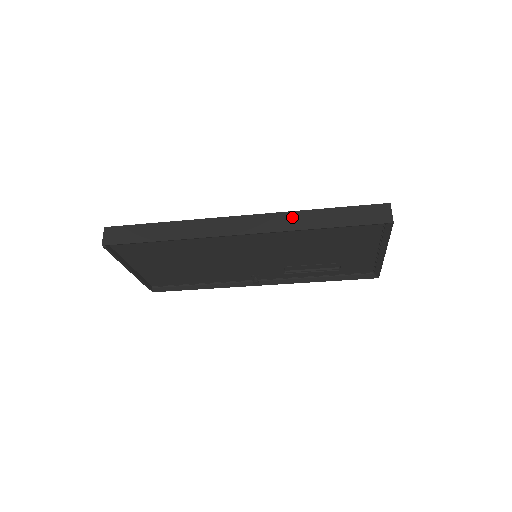
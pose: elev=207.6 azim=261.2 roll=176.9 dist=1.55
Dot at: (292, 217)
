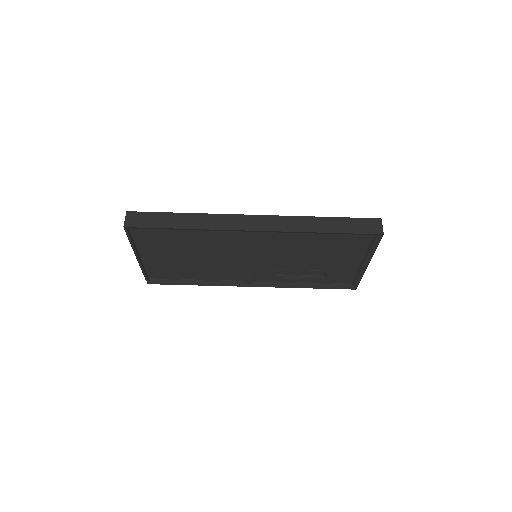
Dot at: (299, 221)
